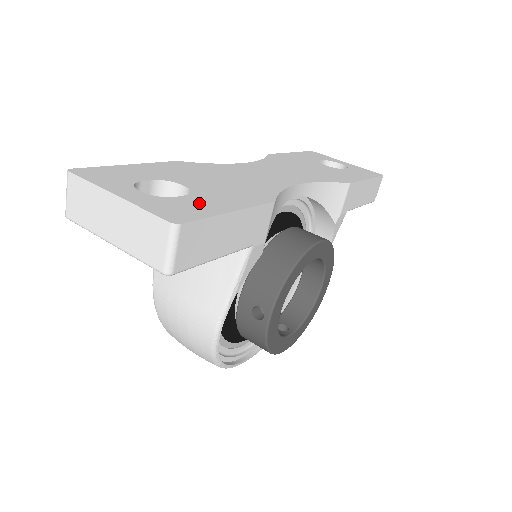
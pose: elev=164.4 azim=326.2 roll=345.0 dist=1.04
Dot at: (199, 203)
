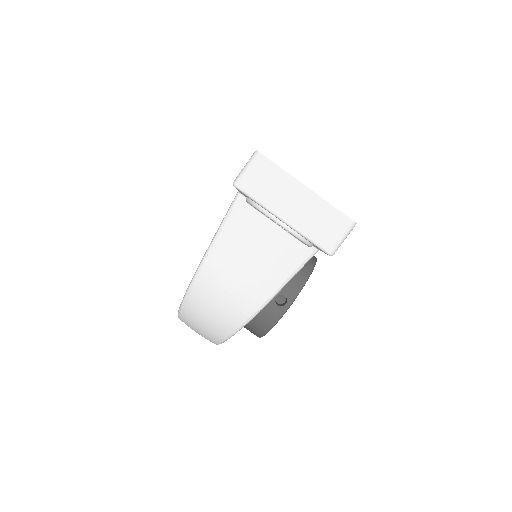
Dot at: occluded
